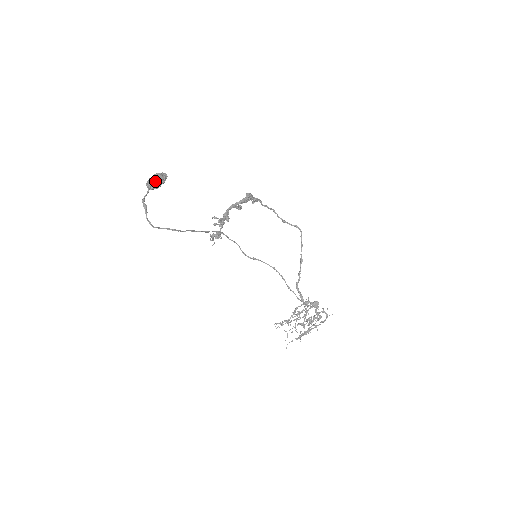
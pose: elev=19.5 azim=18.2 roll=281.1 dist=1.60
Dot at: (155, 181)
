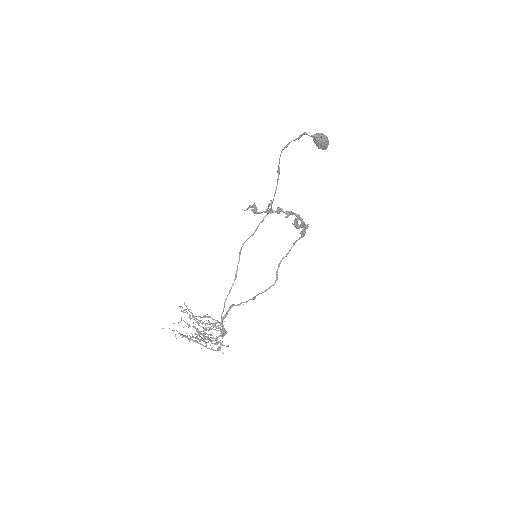
Dot at: (325, 141)
